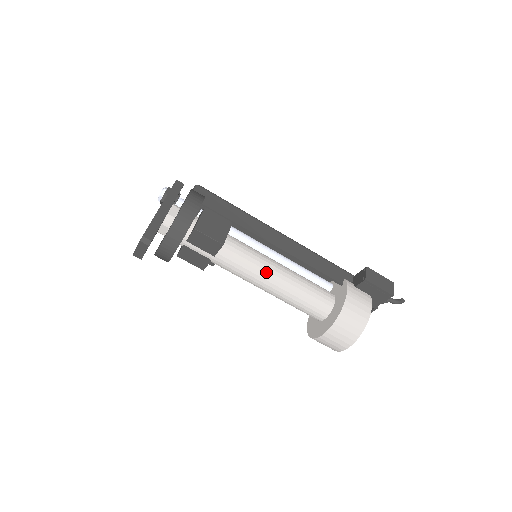
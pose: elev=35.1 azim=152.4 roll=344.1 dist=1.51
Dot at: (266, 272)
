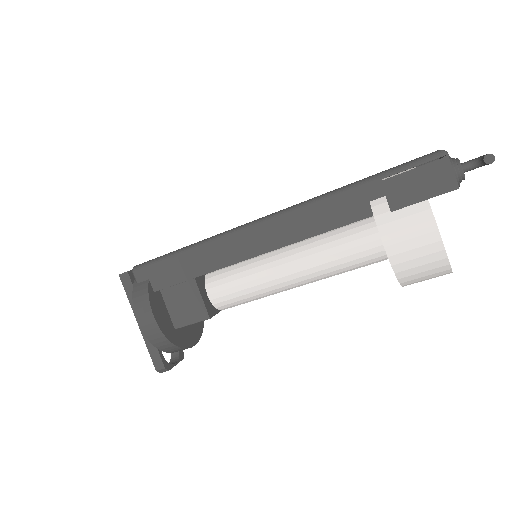
Dot at: (276, 286)
